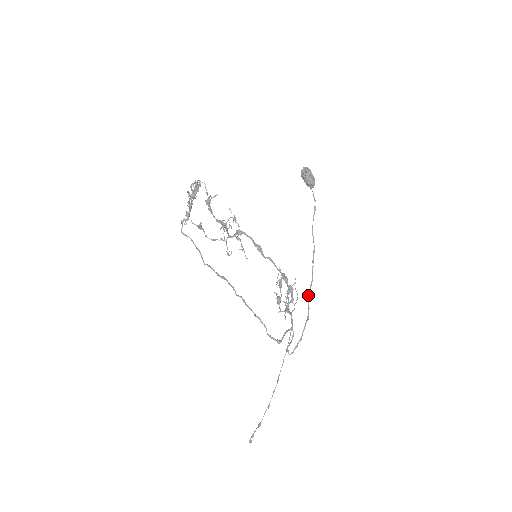
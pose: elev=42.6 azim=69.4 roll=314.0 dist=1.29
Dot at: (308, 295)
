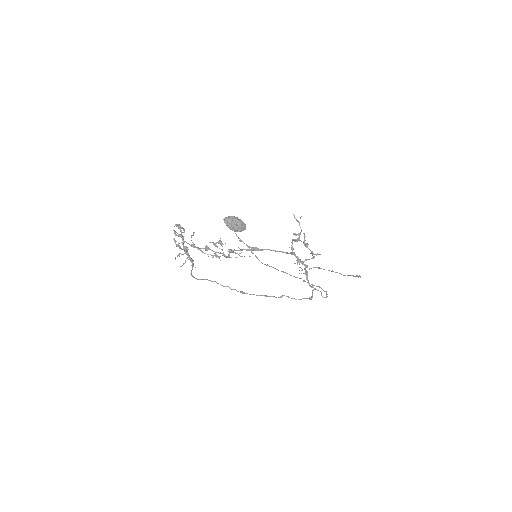
Dot at: occluded
